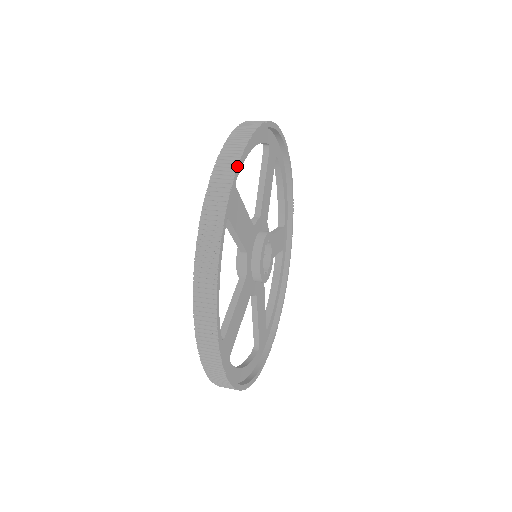
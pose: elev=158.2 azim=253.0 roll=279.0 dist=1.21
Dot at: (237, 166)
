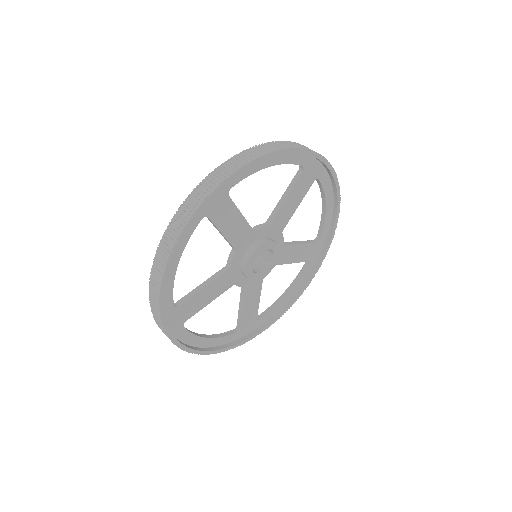
Dot at: (161, 322)
